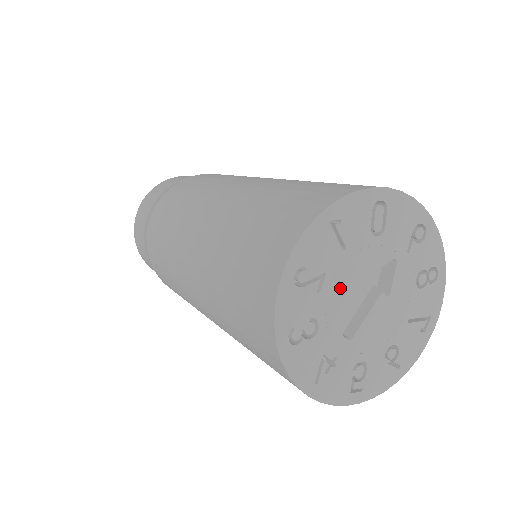
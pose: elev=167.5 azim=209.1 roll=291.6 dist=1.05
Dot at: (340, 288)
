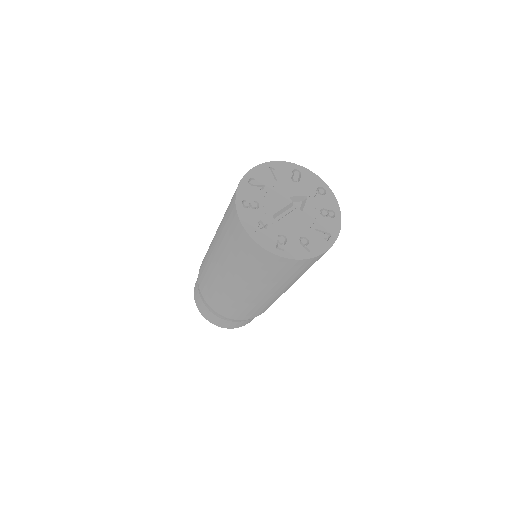
Dot at: (273, 195)
